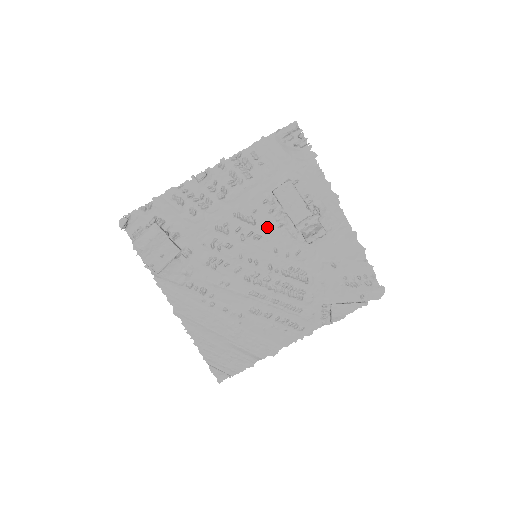
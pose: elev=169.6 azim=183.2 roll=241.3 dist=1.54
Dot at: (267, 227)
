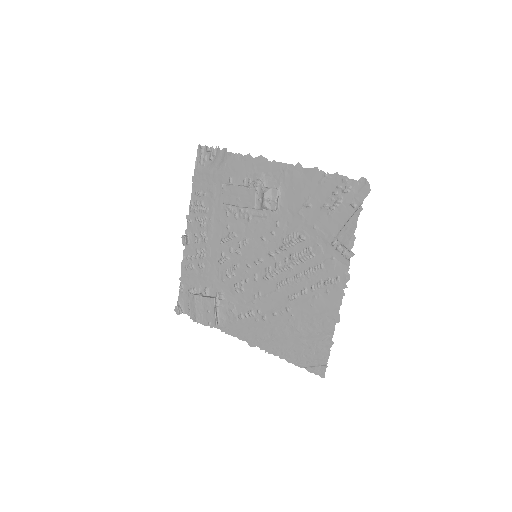
Dot at: (244, 229)
